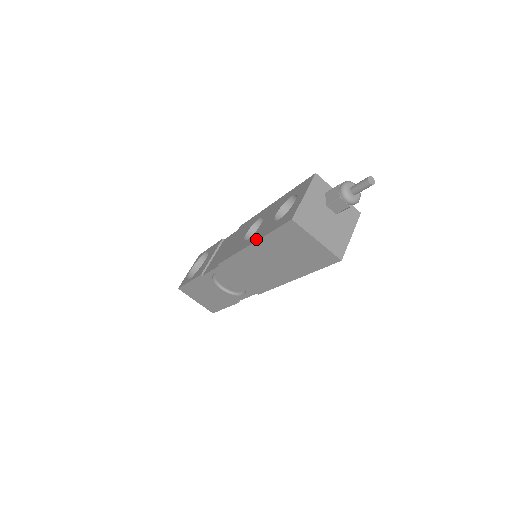
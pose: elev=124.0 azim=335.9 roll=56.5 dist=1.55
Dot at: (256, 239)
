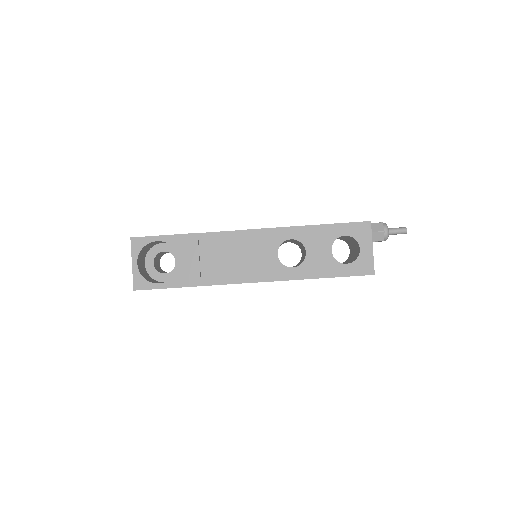
Dot at: (319, 276)
